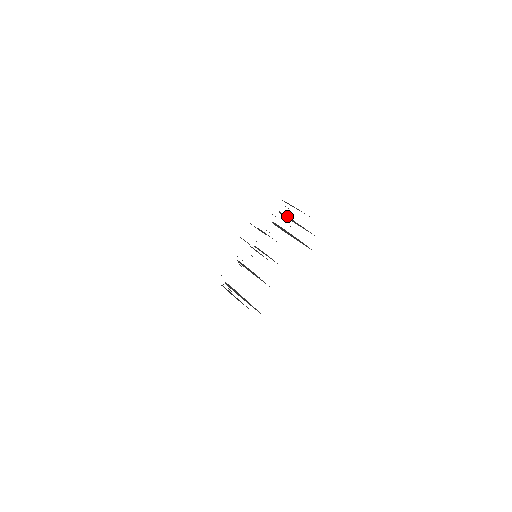
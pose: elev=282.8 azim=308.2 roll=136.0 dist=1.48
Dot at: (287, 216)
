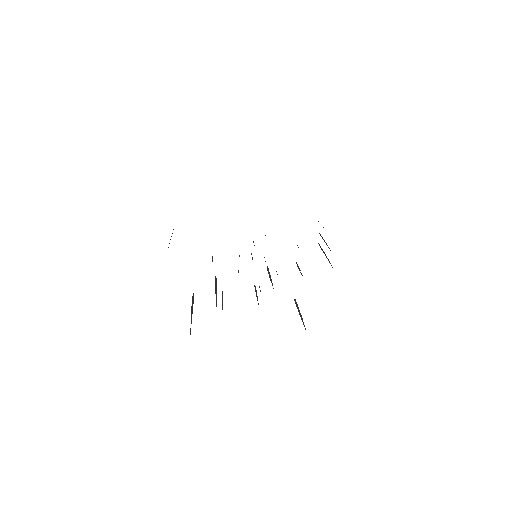
Dot at: occluded
